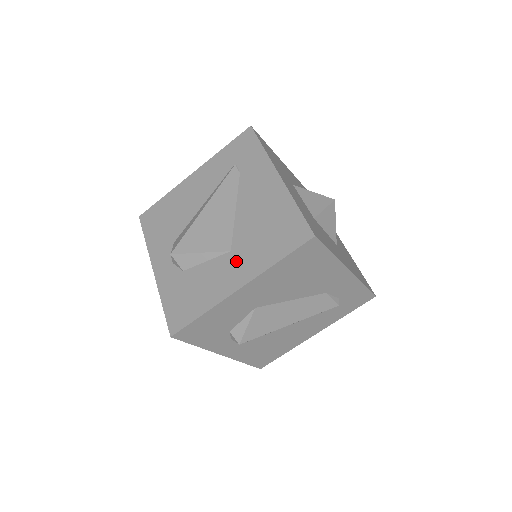
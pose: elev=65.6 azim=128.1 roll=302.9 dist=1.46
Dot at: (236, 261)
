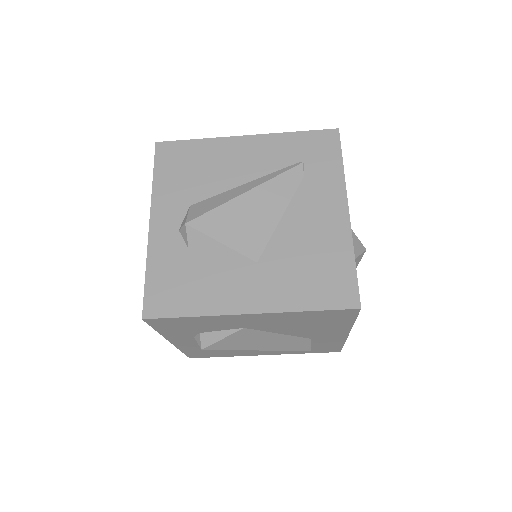
Dot at: (259, 279)
